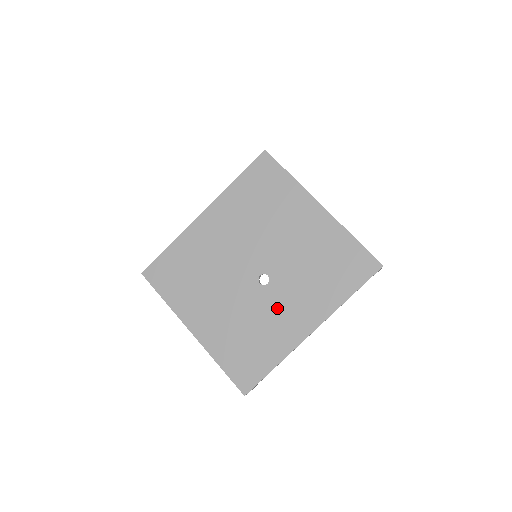
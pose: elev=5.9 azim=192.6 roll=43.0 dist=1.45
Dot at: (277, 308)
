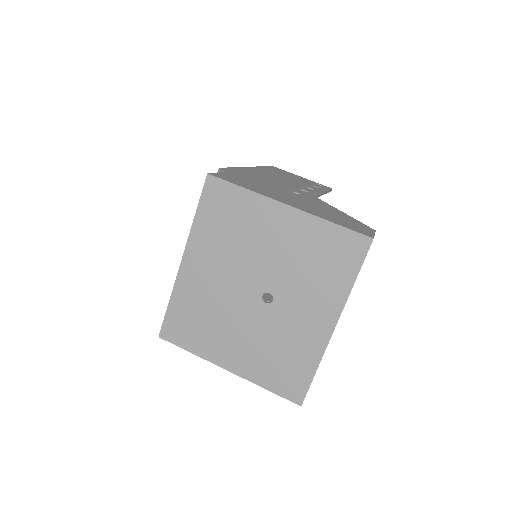
Dot at: (292, 319)
